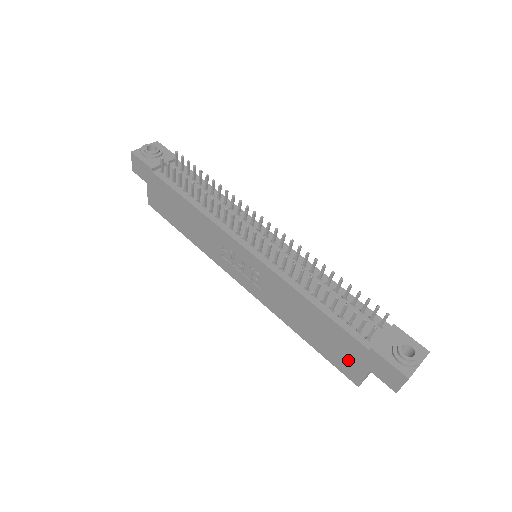
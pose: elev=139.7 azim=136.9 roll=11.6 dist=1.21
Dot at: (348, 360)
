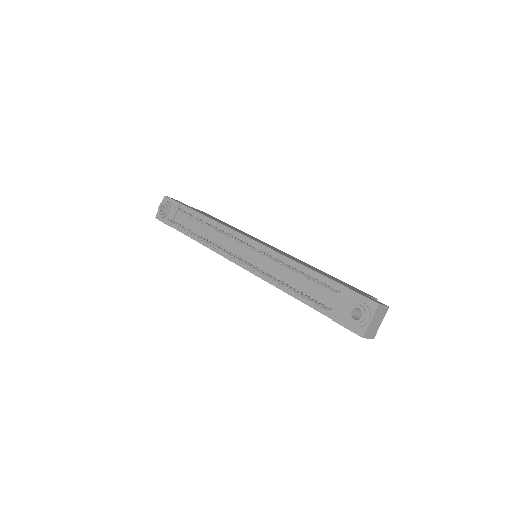
Dot at: occluded
